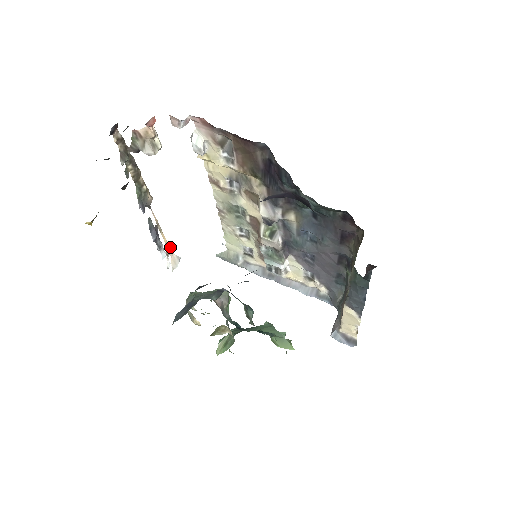
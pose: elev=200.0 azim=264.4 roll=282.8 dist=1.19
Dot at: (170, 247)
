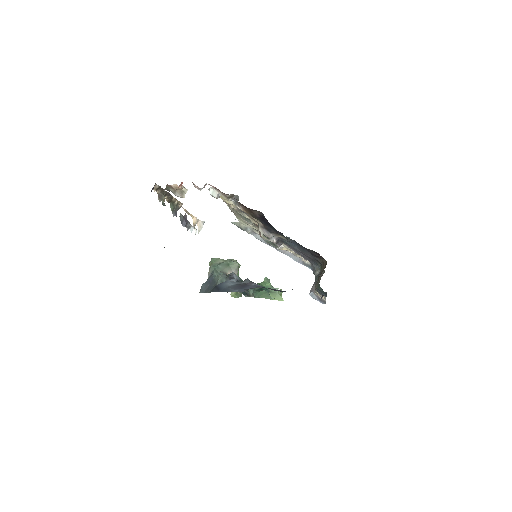
Dot at: (196, 219)
